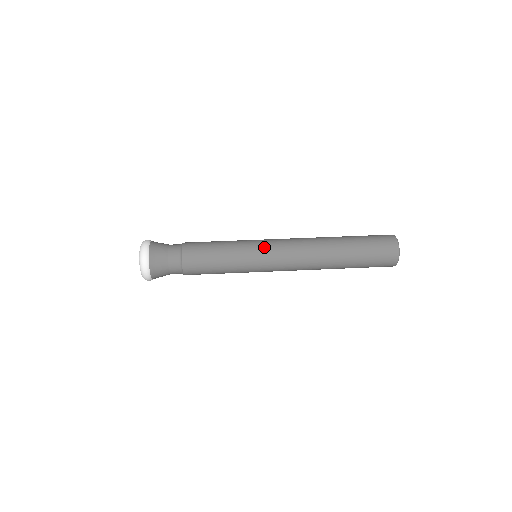
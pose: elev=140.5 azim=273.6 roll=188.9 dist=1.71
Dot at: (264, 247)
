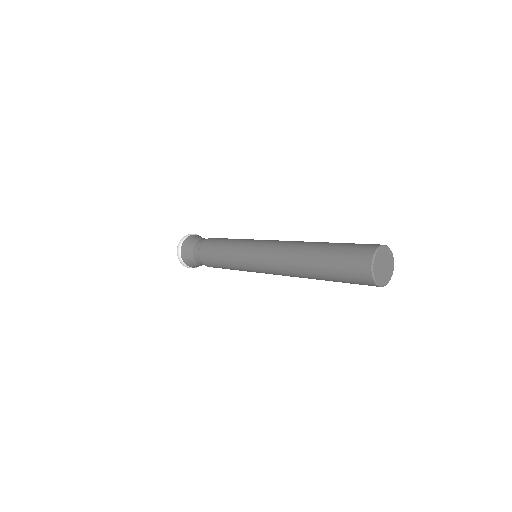
Dot at: (249, 254)
